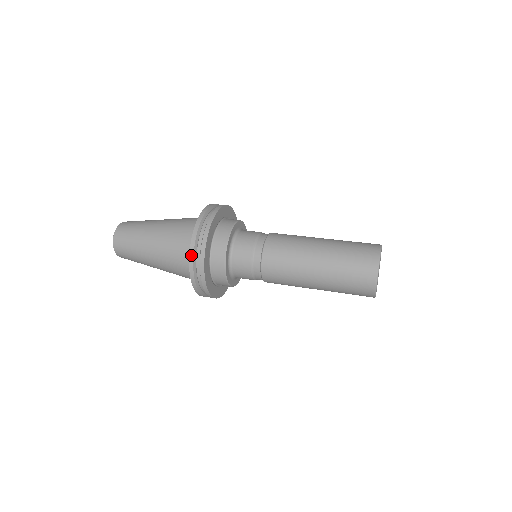
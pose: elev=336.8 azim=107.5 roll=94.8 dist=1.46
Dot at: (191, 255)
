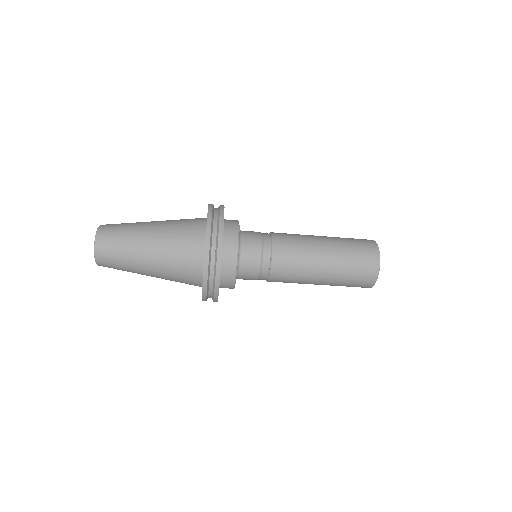
Dot at: (209, 215)
